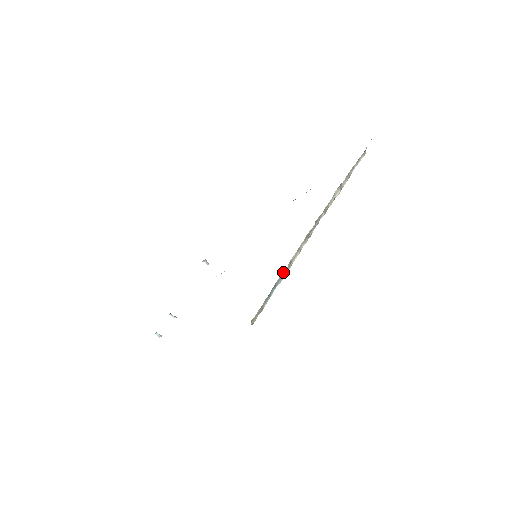
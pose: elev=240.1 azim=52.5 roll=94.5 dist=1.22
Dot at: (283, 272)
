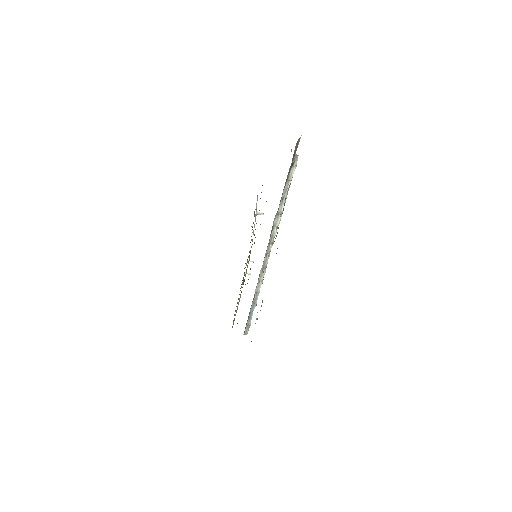
Dot at: (253, 301)
